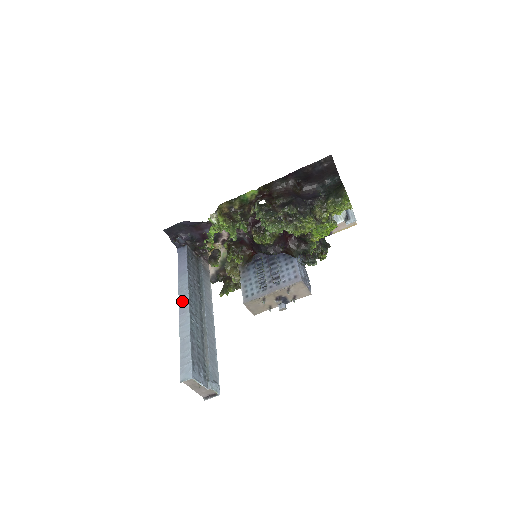
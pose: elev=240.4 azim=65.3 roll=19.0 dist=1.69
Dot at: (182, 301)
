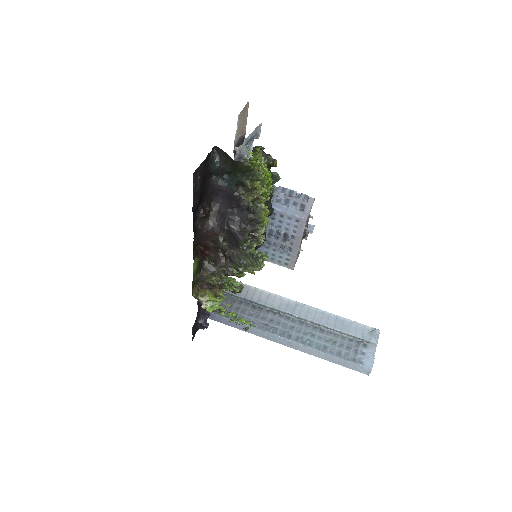
Dot at: (281, 342)
